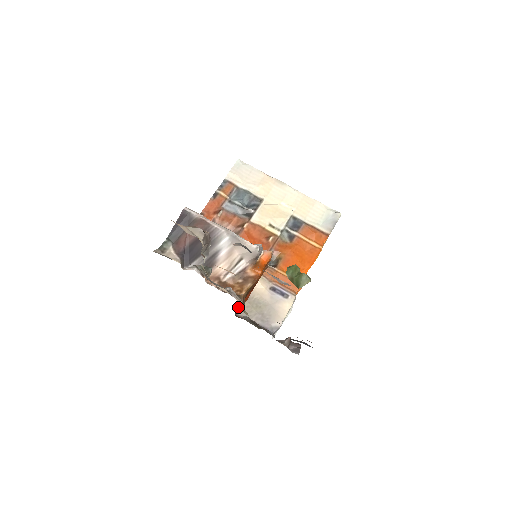
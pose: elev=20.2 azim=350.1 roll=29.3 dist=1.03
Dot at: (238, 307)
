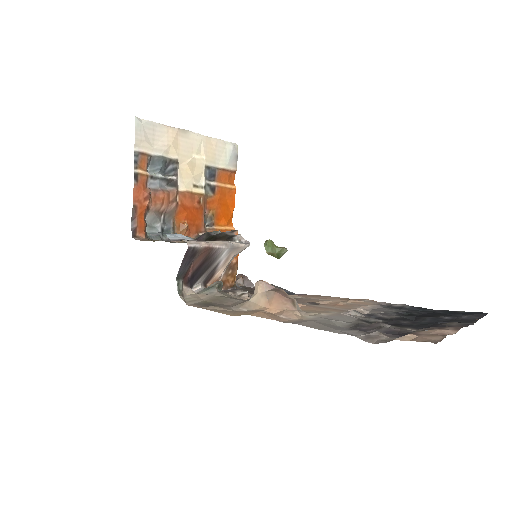
Dot at: occluded
